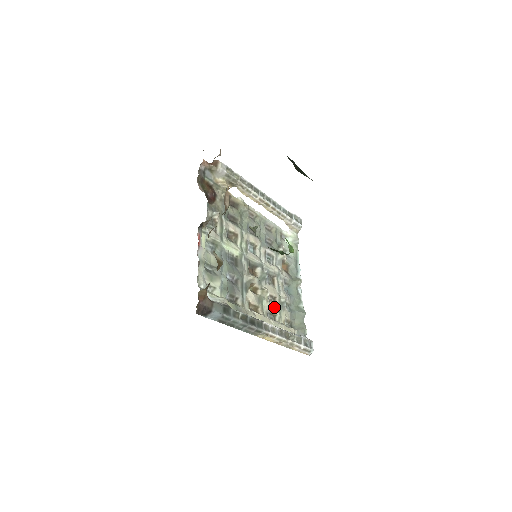
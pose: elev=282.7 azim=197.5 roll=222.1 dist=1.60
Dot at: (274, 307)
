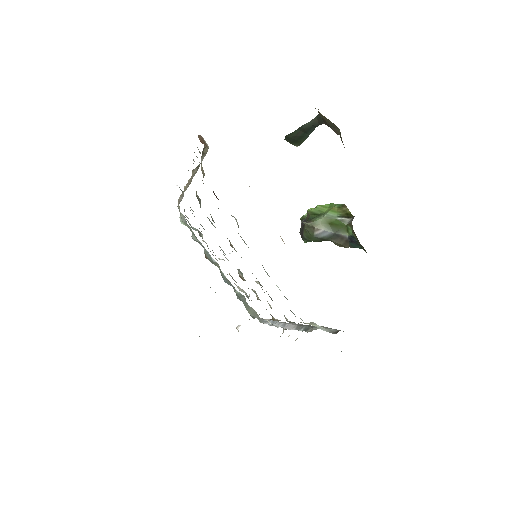
Dot at: occluded
